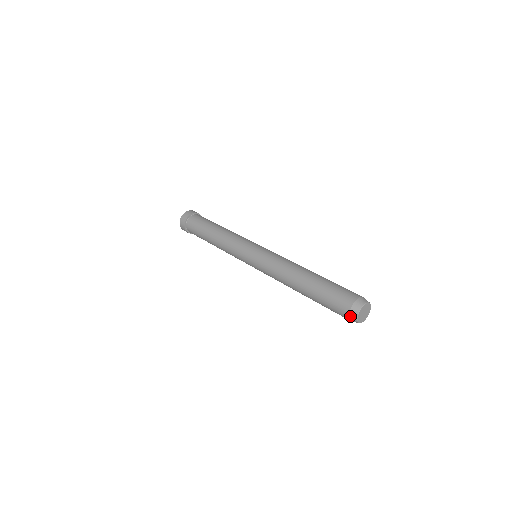
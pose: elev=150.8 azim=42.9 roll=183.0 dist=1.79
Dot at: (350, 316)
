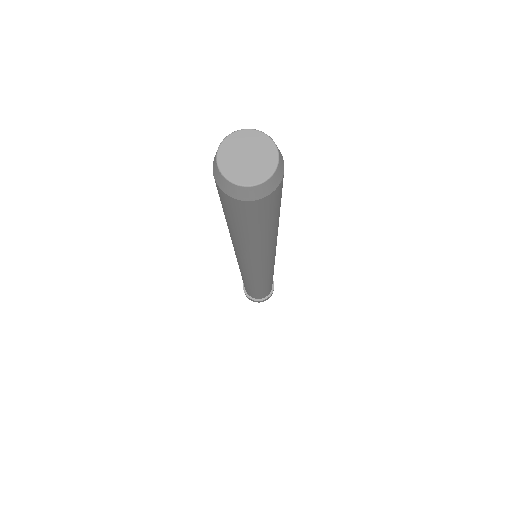
Dot at: (213, 166)
